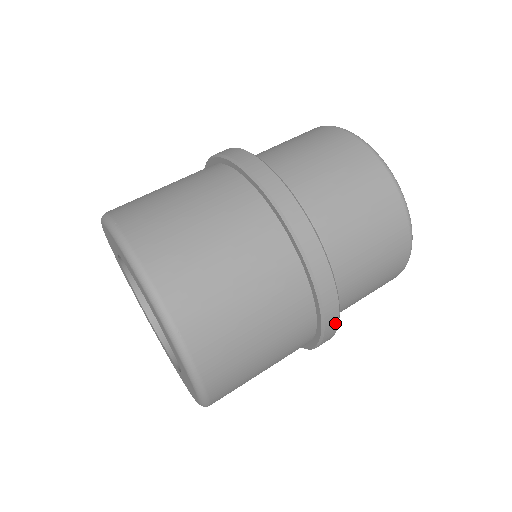
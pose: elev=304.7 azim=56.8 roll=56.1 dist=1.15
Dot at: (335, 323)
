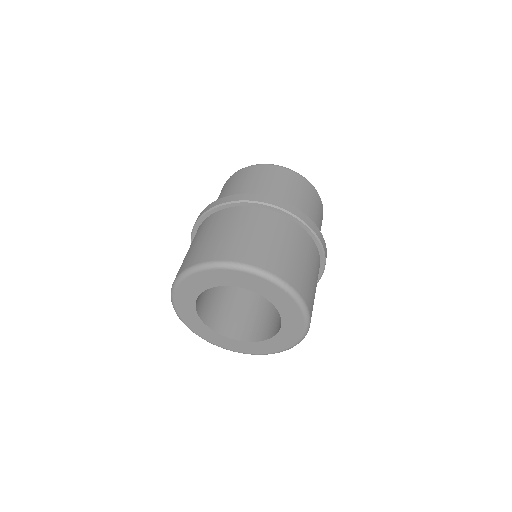
Dot at: occluded
